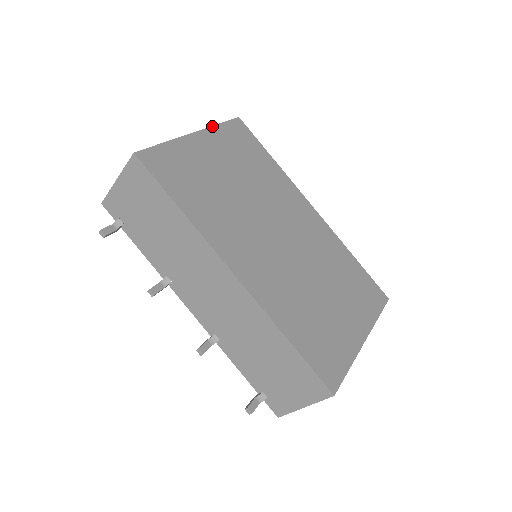
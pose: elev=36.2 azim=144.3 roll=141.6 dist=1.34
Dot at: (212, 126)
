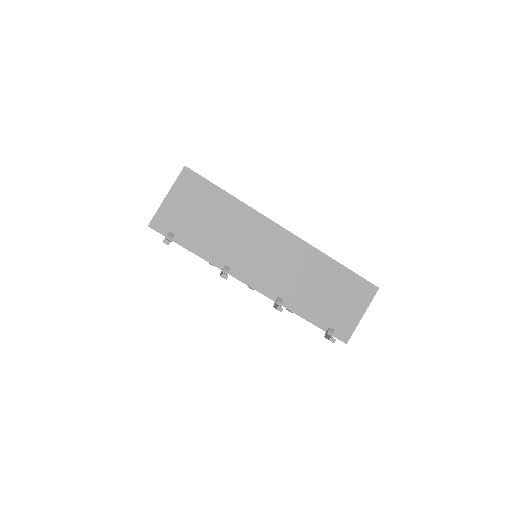
Dot at: occluded
